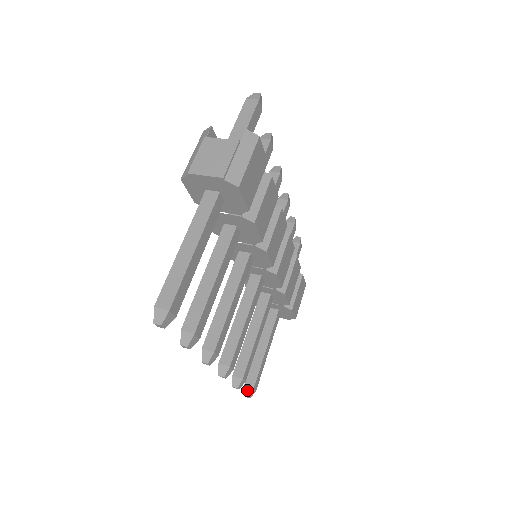
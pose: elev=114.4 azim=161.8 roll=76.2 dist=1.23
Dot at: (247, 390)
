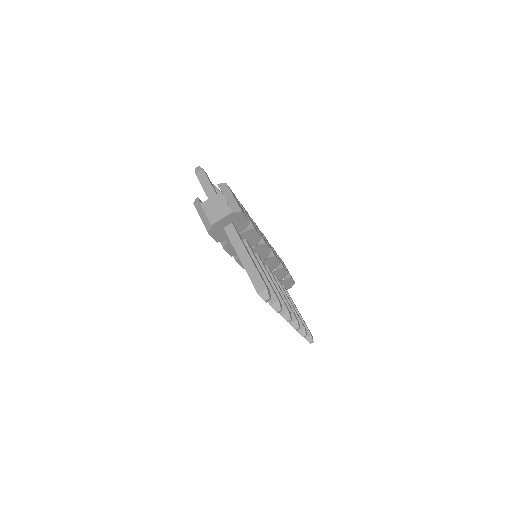
Dot at: (308, 339)
